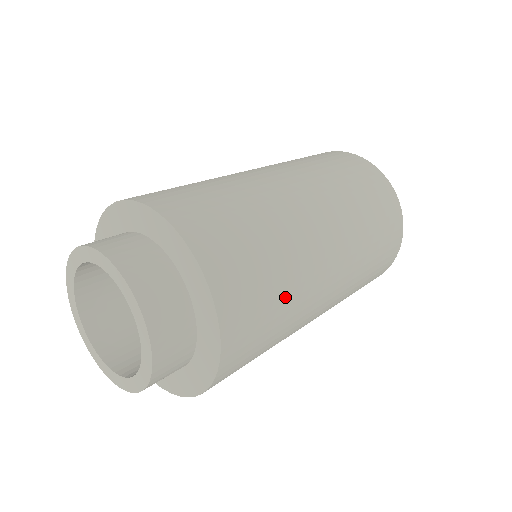
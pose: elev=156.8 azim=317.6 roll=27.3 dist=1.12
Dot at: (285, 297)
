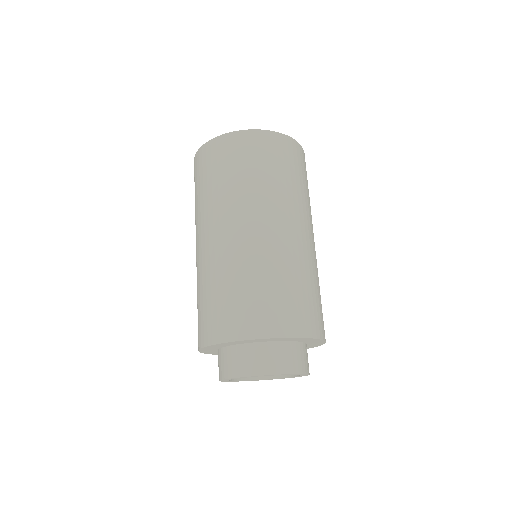
Dot at: occluded
